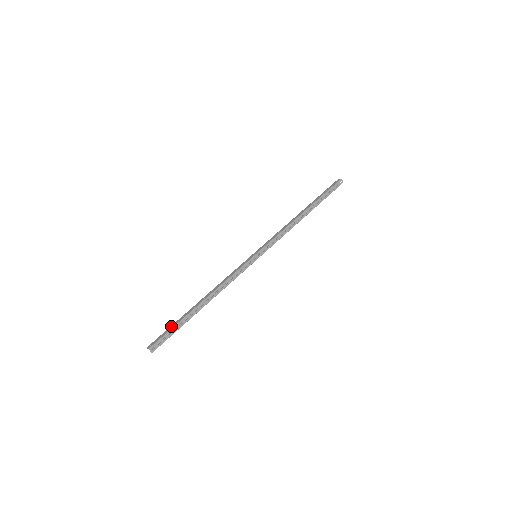
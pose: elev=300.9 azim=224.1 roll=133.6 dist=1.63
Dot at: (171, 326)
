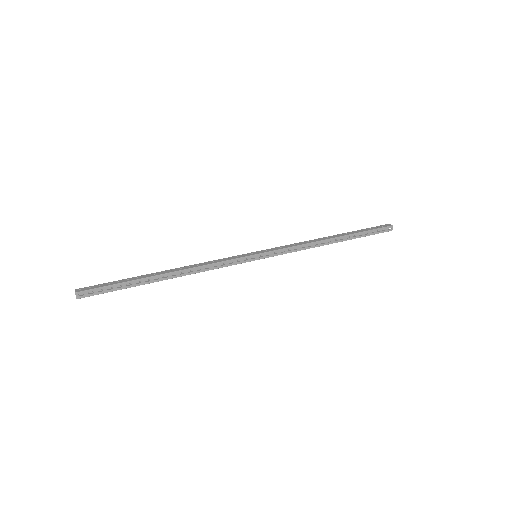
Dot at: (117, 281)
